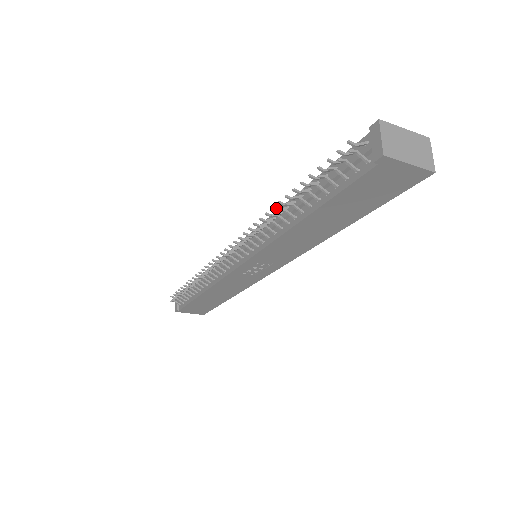
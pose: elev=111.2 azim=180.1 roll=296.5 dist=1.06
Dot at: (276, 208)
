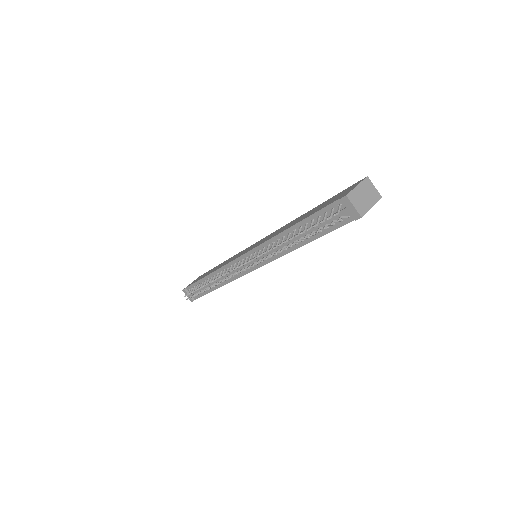
Dot at: (280, 244)
